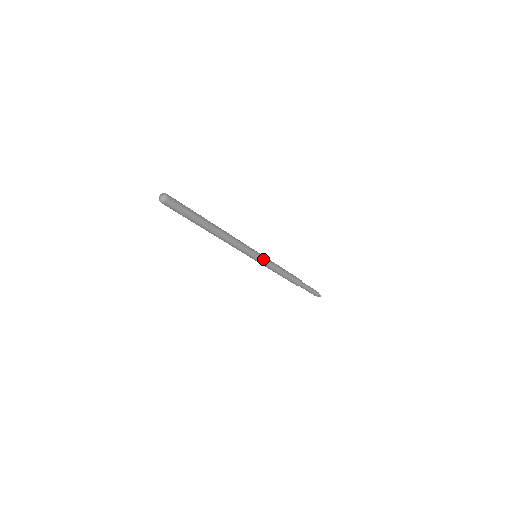
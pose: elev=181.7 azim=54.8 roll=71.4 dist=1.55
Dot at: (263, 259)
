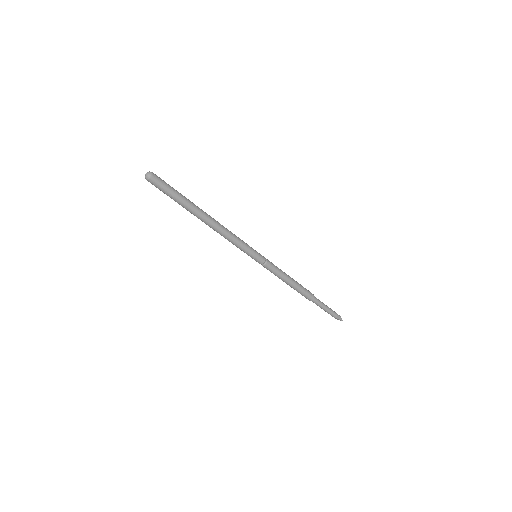
Dot at: (264, 258)
